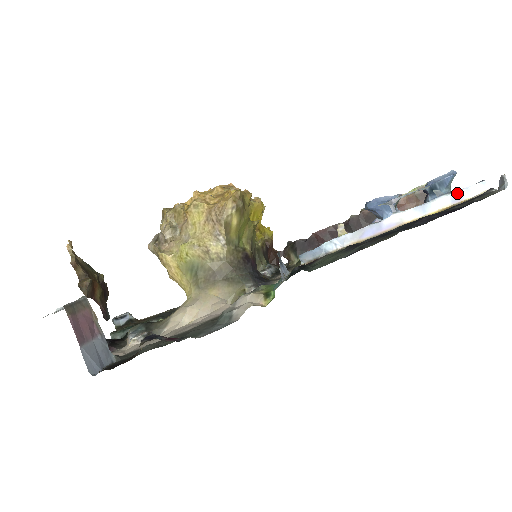
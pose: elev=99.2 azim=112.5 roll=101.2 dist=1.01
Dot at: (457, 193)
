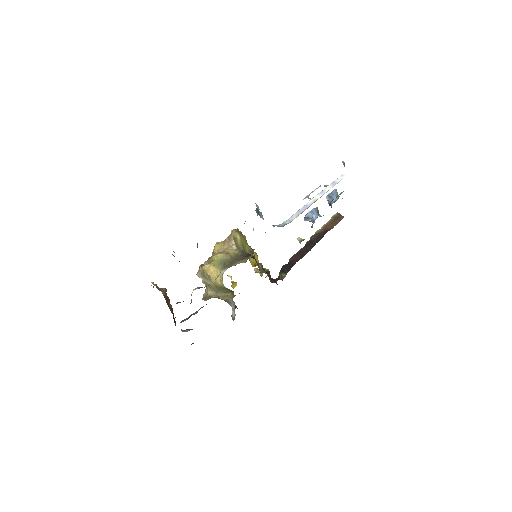
Dot at: (333, 182)
